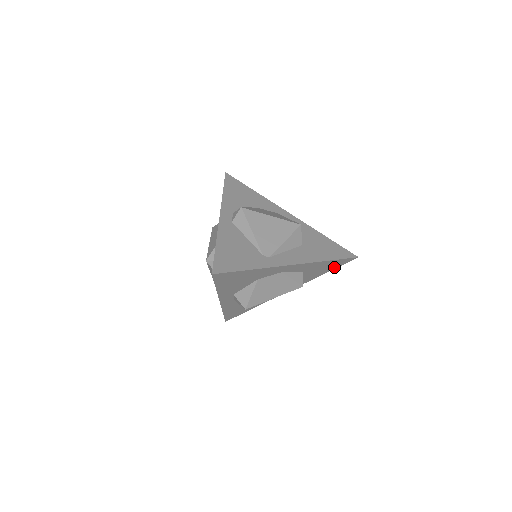
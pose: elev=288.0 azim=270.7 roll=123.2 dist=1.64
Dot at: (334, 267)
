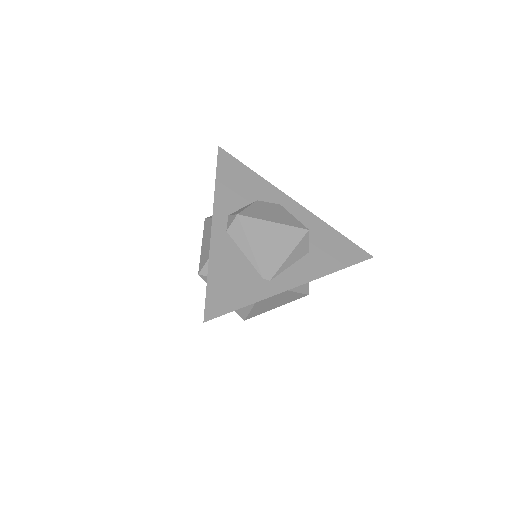
Dot at: occluded
